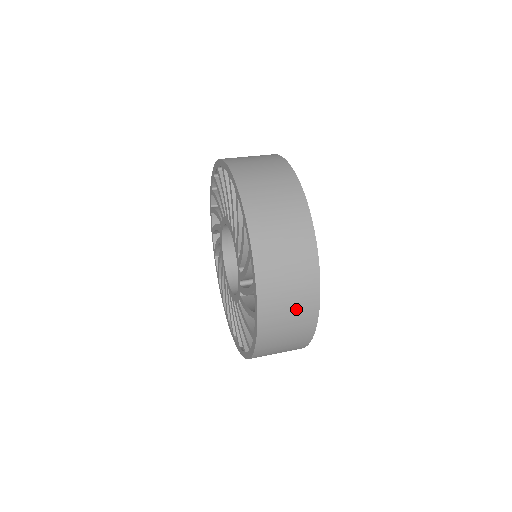
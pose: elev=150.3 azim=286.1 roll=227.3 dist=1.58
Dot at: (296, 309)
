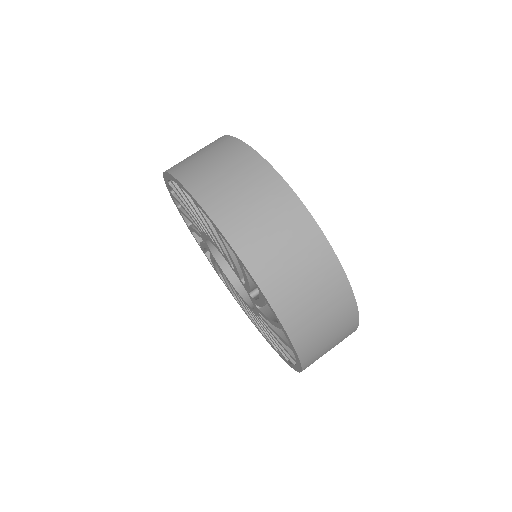
Dot at: occluded
